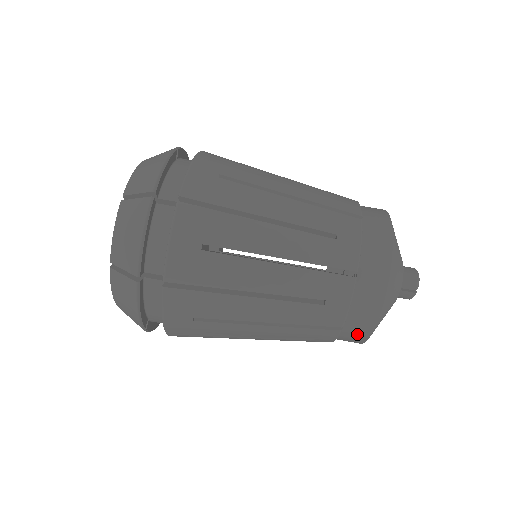
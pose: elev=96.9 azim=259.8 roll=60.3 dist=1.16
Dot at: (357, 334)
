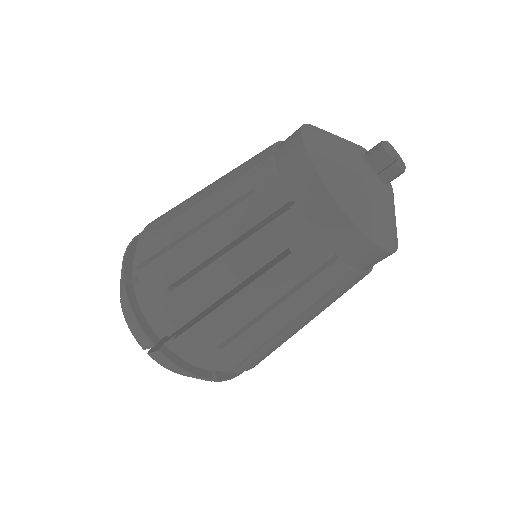
Dot at: (359, 250)
